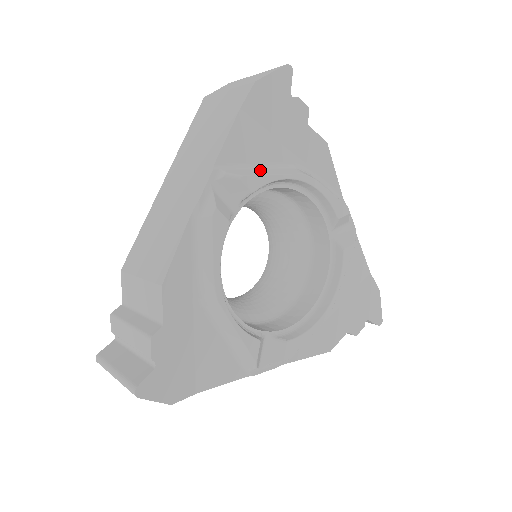
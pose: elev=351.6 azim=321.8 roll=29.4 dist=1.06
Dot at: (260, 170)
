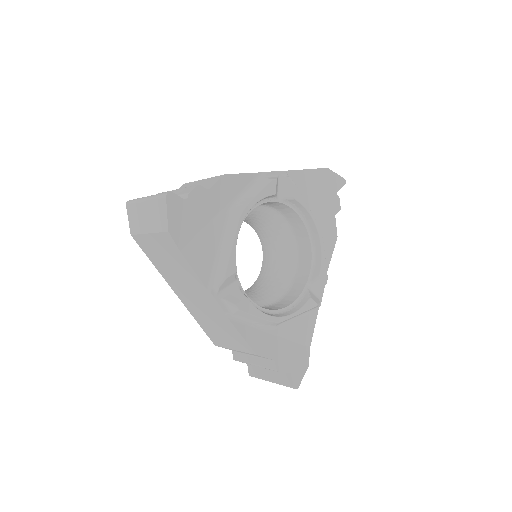
Dot at: occluded
